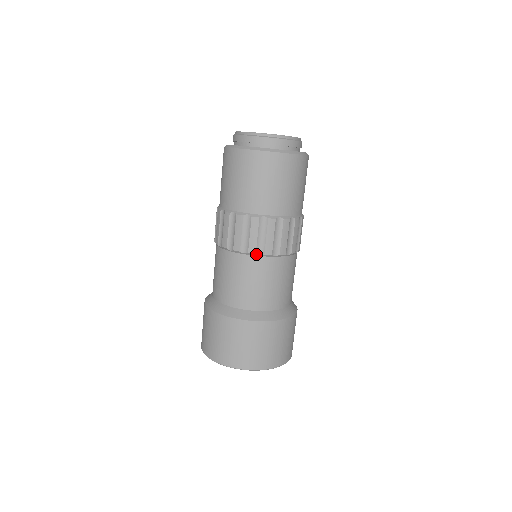
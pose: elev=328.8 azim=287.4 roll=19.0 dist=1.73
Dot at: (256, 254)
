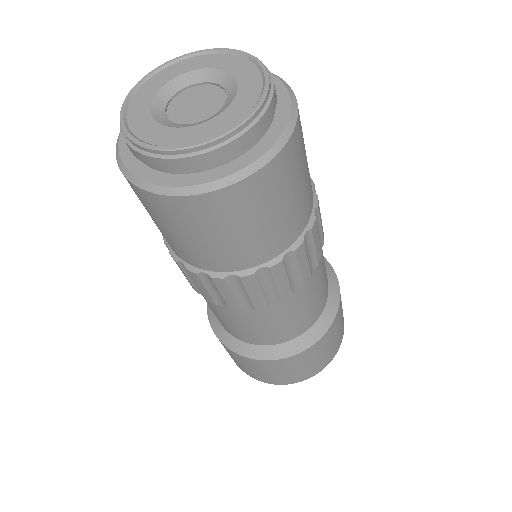
Dot at: (217, 304)
